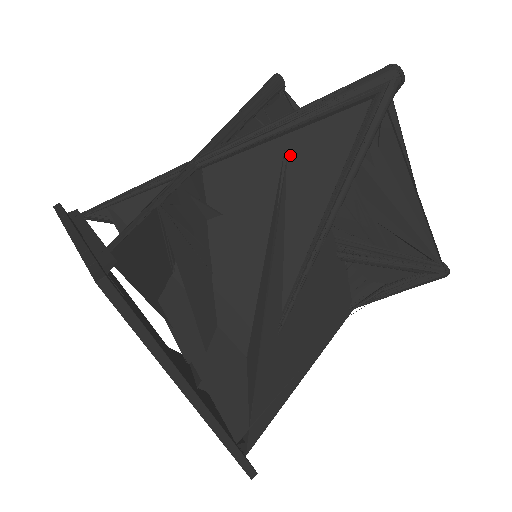
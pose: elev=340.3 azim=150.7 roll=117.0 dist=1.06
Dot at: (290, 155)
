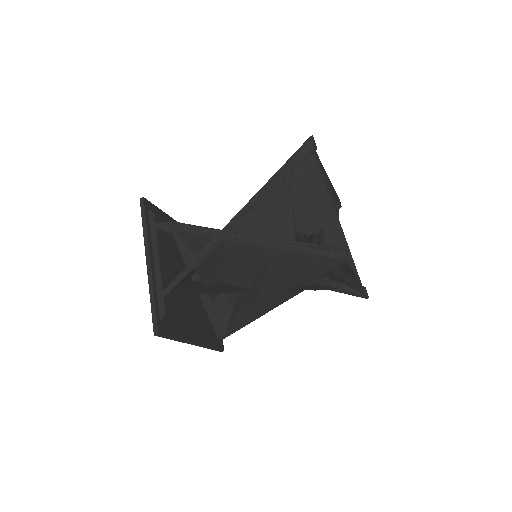
Dot at: (276, 257)
